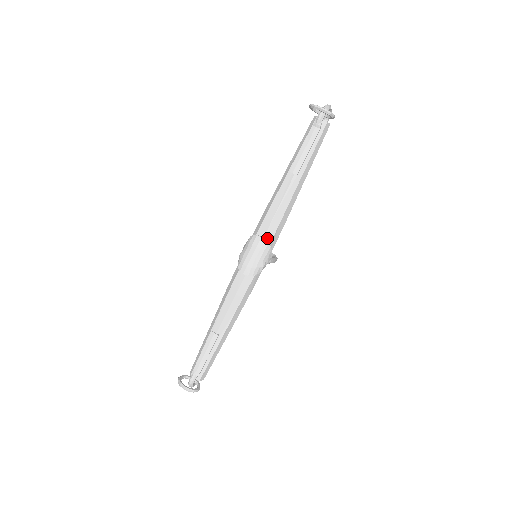
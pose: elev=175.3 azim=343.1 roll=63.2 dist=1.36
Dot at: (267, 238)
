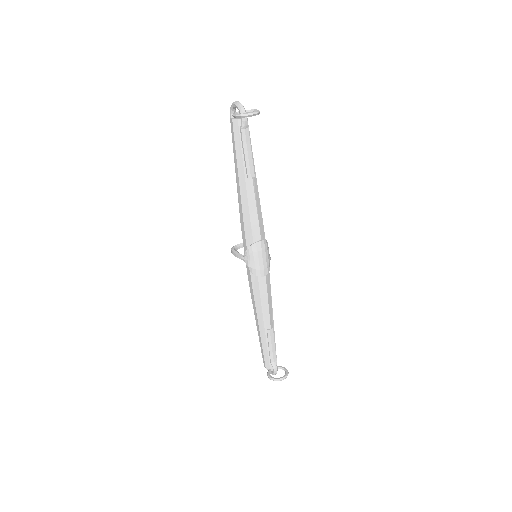
Dot at: (262, 238)
